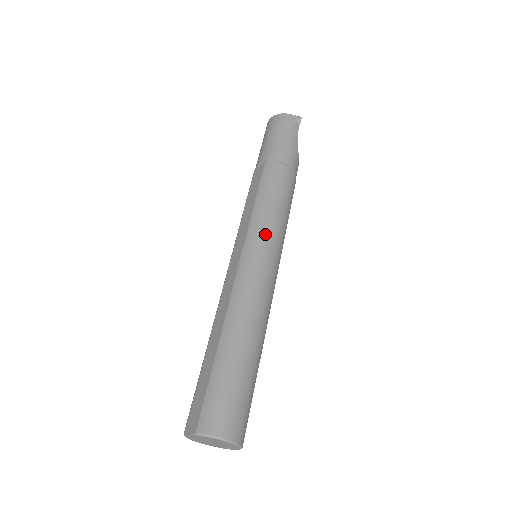
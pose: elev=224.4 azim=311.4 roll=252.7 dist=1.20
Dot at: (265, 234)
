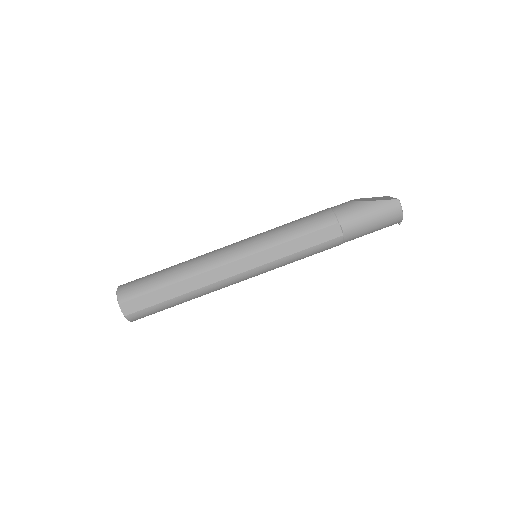
Dot at: occluded
